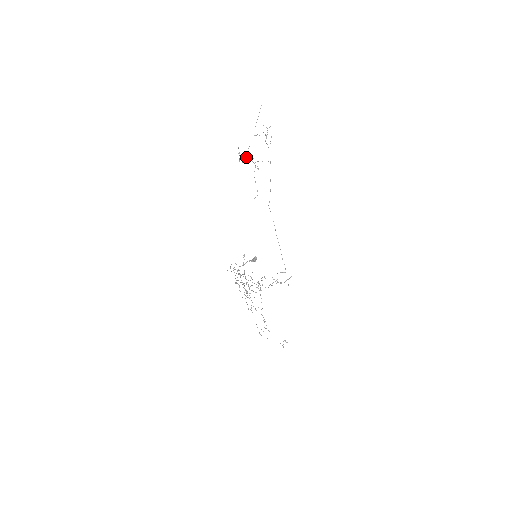
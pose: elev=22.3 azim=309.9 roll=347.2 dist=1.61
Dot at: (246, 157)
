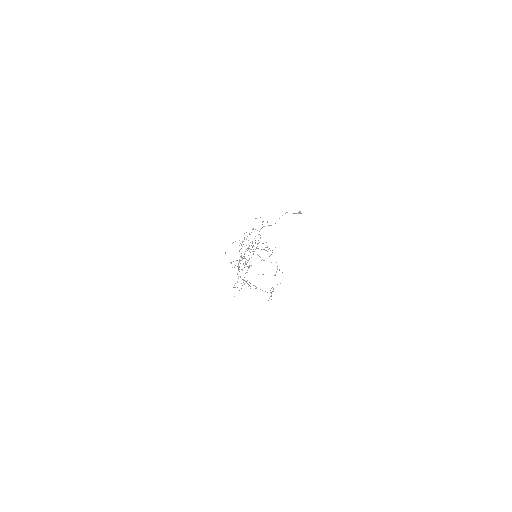
Dot at: occluded
